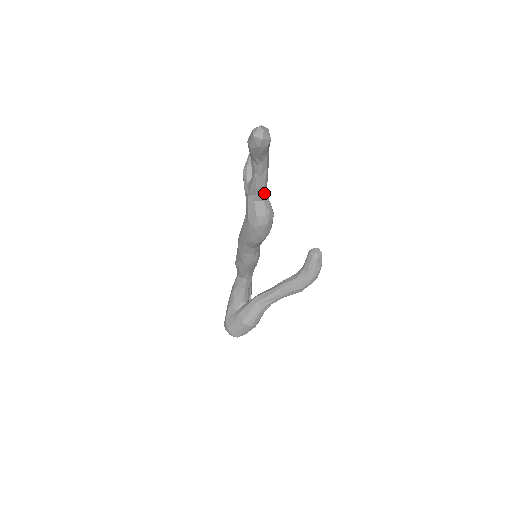
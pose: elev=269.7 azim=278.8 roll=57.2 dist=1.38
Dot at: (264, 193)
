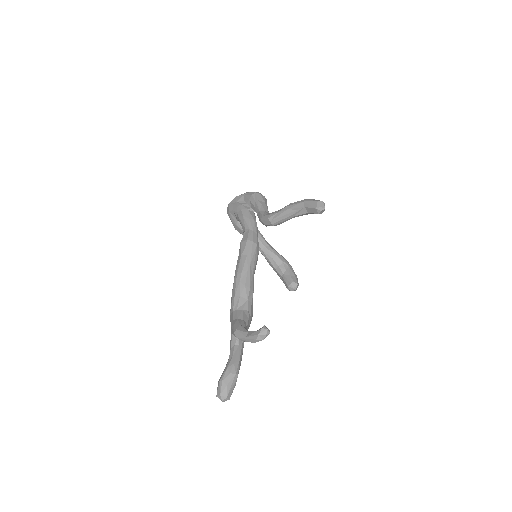
Dot at: occluded
